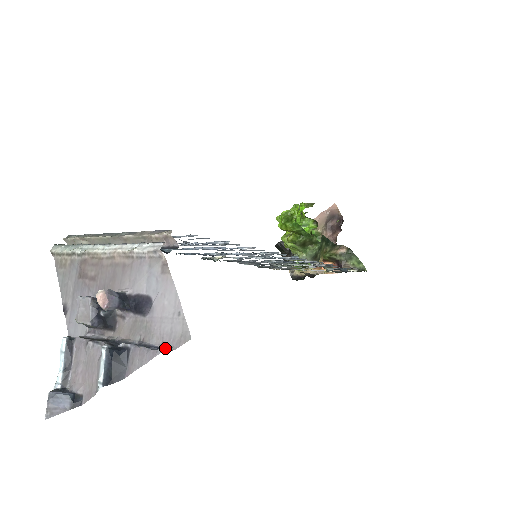
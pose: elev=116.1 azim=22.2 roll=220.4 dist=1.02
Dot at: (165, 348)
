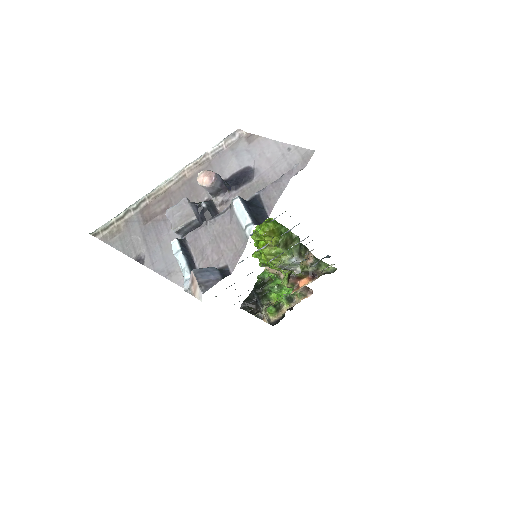
Dot at: occluded
